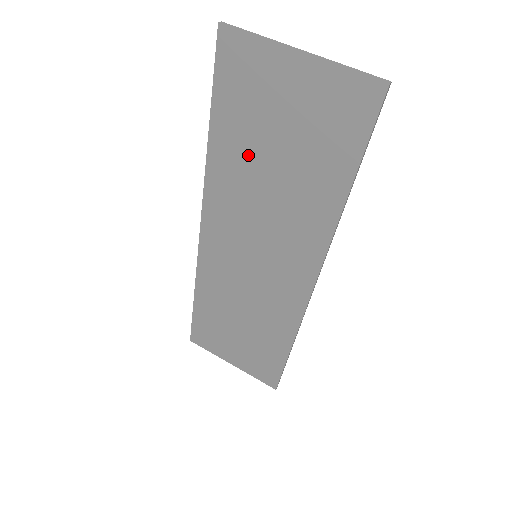
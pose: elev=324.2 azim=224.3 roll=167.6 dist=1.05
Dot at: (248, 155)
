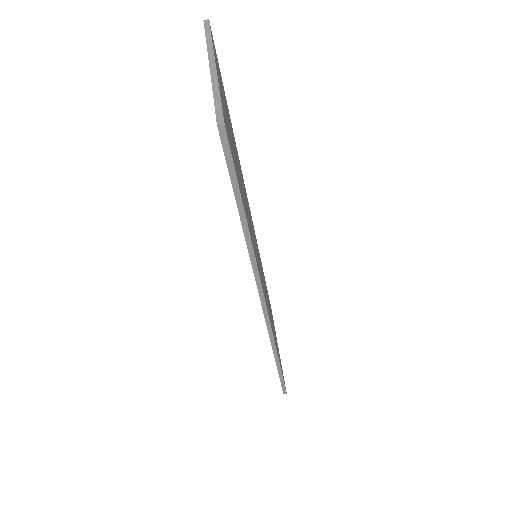
Dot at: occluded
